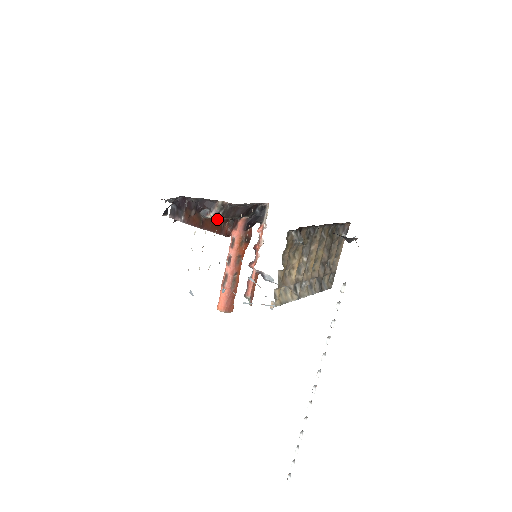
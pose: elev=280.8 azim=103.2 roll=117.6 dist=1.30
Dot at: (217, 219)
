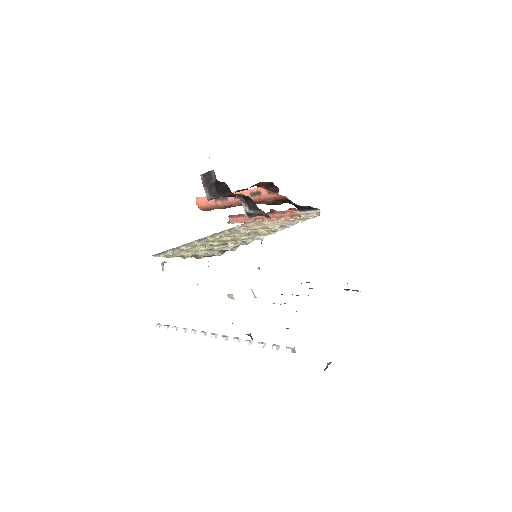
Dot at: occluded
